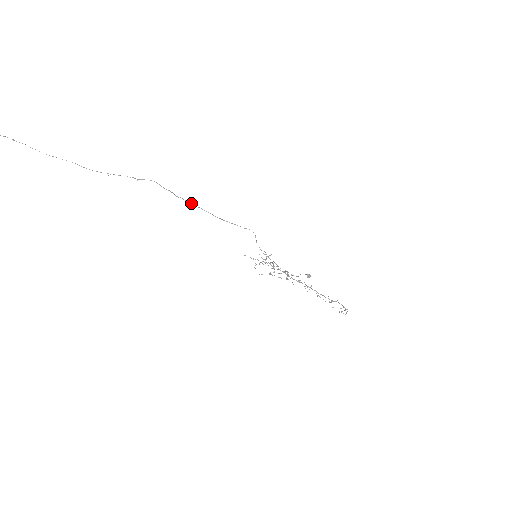
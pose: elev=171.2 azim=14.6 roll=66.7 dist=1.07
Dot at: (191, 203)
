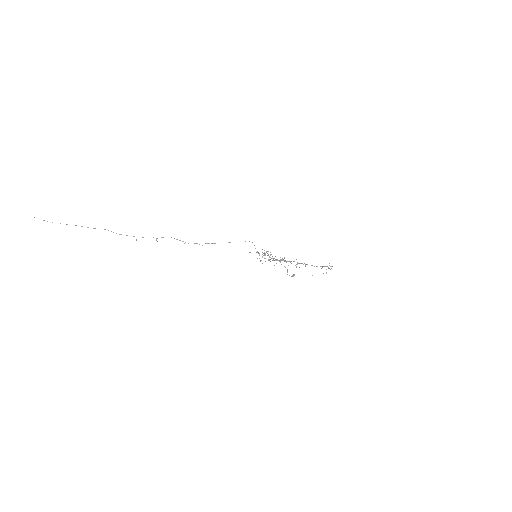
Dot at: (199, 244)
